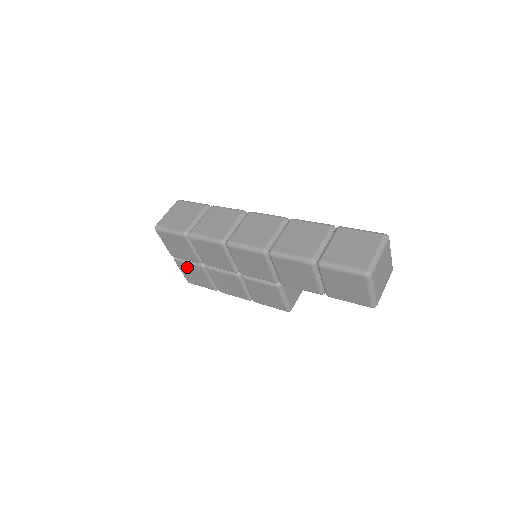
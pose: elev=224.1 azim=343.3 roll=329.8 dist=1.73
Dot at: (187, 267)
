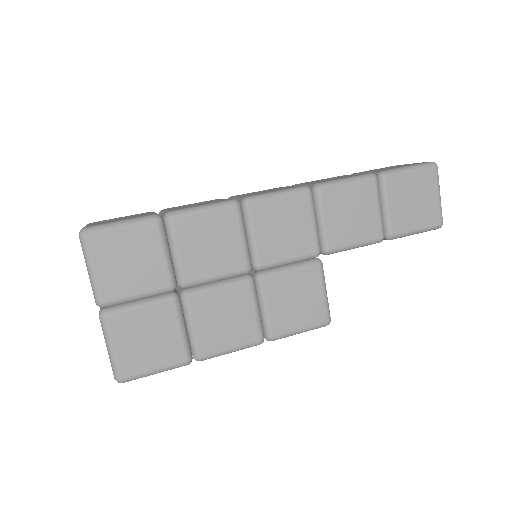
Dot at: (134, 321)
